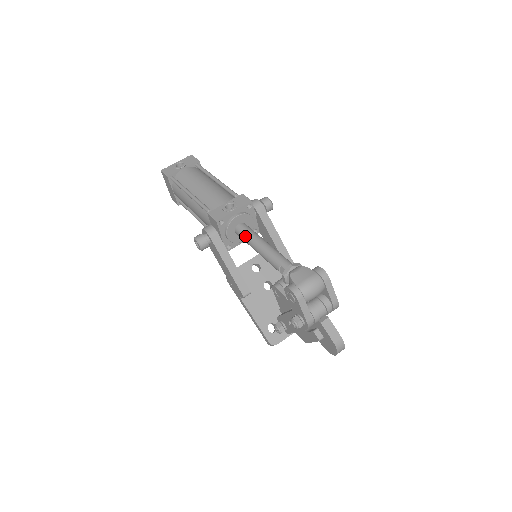
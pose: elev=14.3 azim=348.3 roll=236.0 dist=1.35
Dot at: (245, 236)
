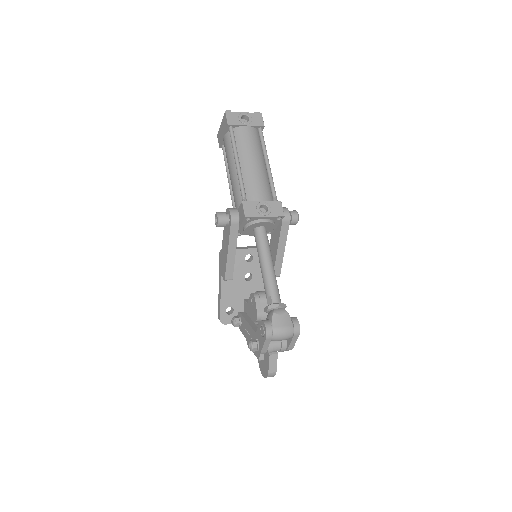
Dot at: (259, 243)
